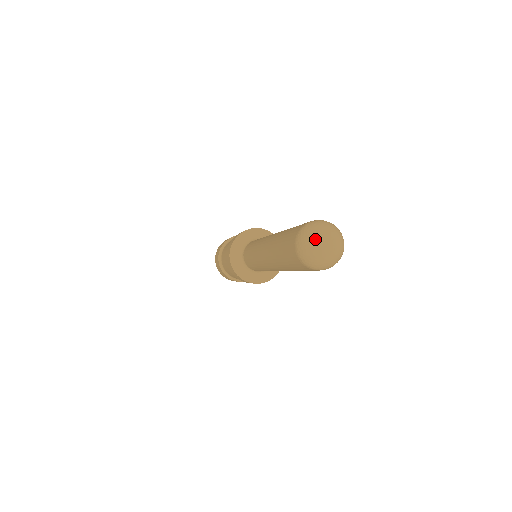
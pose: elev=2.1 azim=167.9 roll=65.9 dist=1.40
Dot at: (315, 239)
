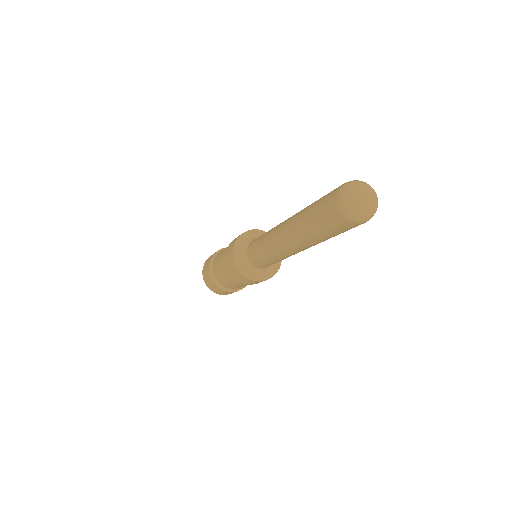
Dot at: (363, 186)
